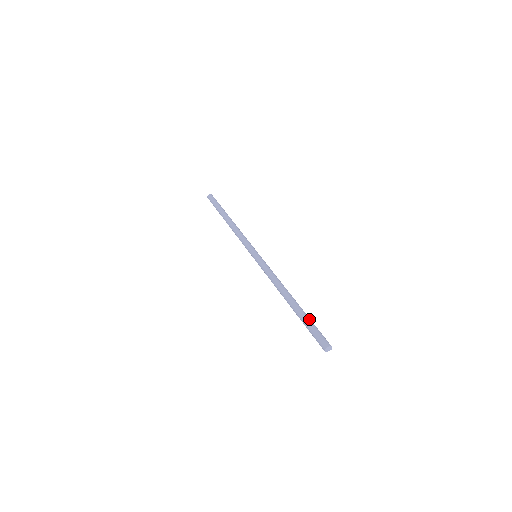
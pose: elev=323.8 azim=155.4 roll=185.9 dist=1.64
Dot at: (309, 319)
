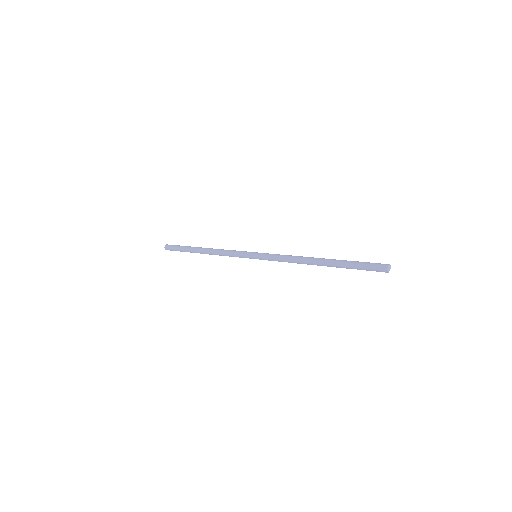
Dot at: (352, 261)
